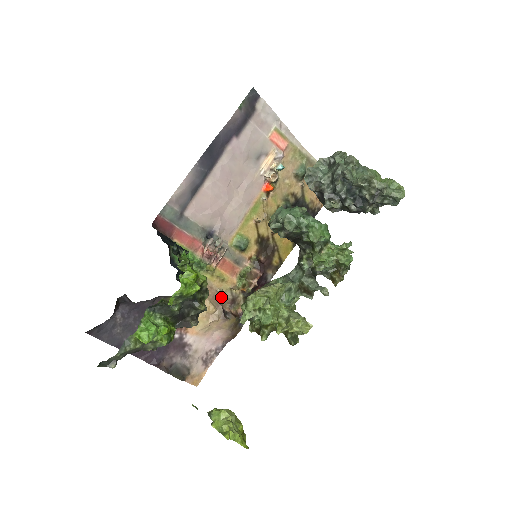
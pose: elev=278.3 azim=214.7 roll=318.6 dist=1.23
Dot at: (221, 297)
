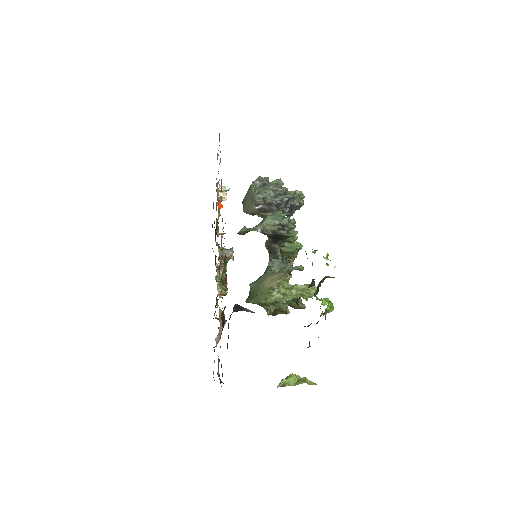
Dot at: occluded
